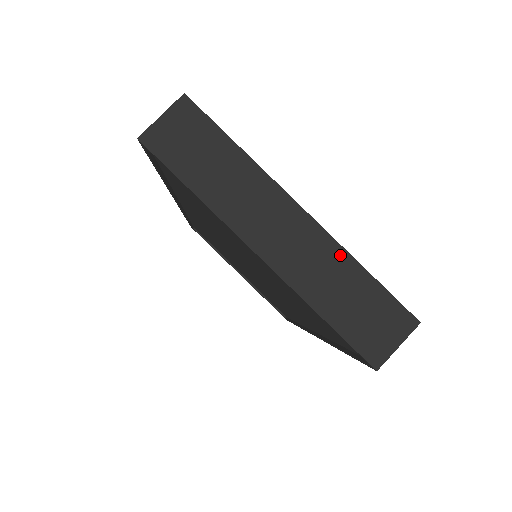
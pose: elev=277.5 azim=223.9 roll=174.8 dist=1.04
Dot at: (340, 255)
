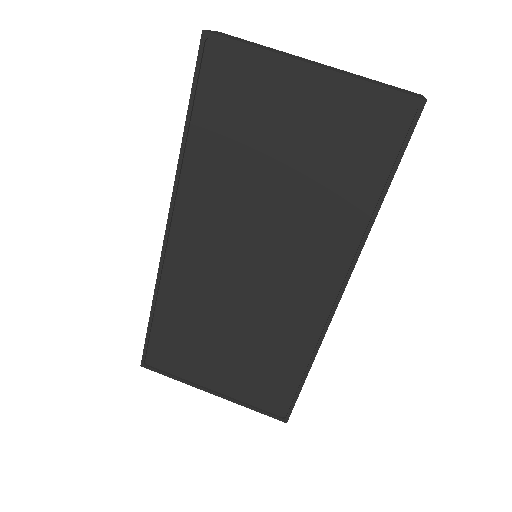
Dot at: (355, 74)
